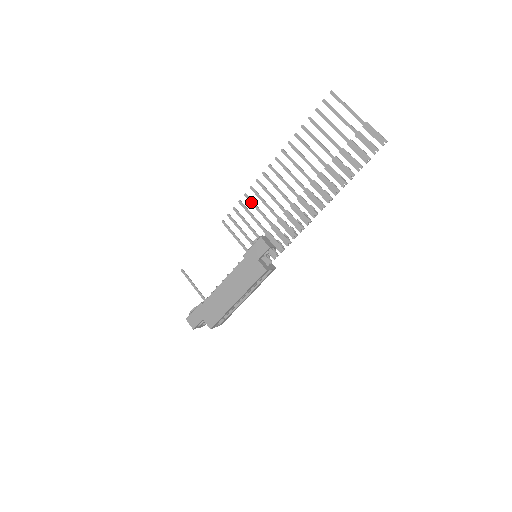
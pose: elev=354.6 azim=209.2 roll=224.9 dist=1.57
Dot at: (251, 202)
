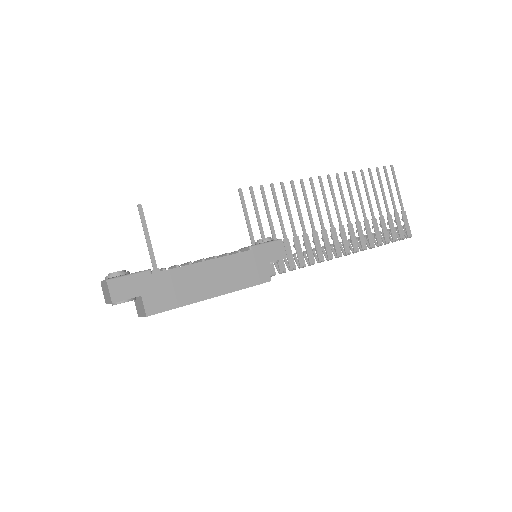
Dot at: (285, 196)
